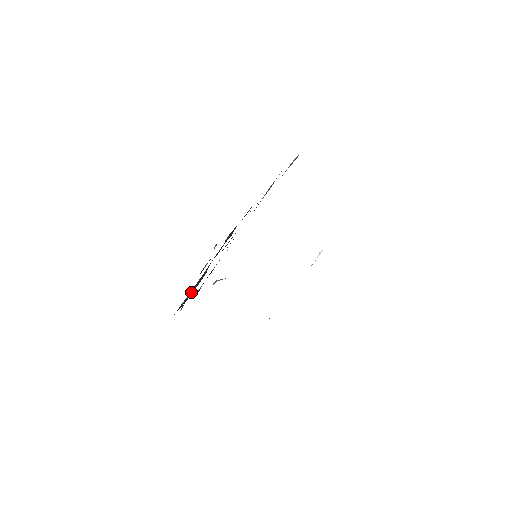
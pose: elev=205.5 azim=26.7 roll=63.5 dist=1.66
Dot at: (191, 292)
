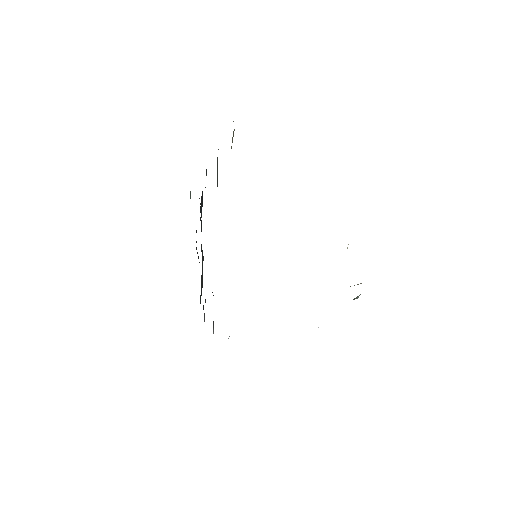
Dot at: (201, 283)
